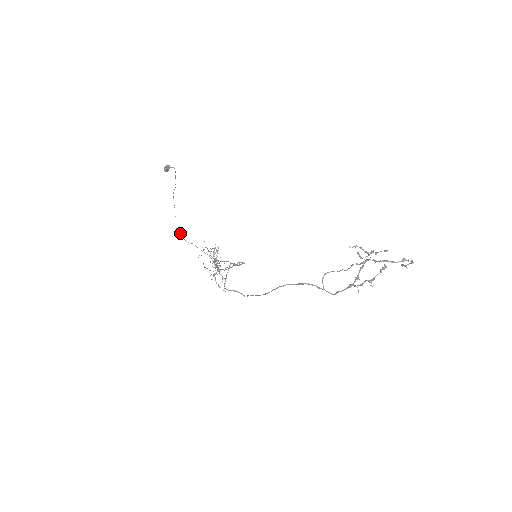
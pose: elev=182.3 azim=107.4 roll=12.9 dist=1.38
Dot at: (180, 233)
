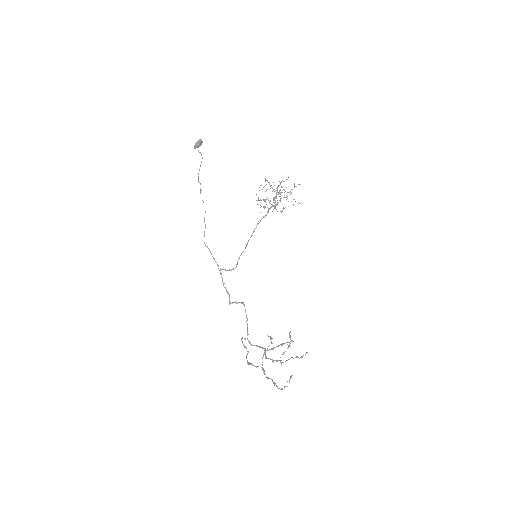
Dot at: (204, 218)
